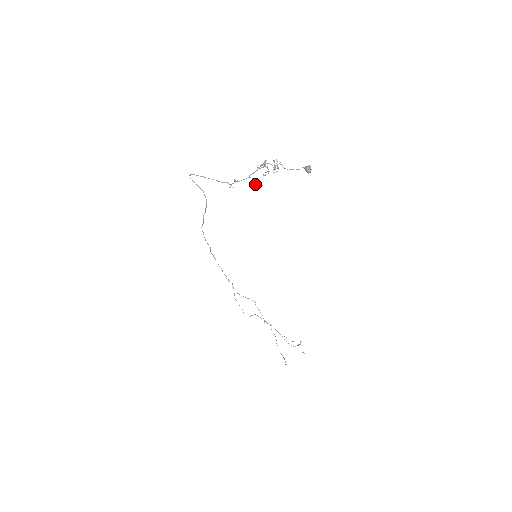
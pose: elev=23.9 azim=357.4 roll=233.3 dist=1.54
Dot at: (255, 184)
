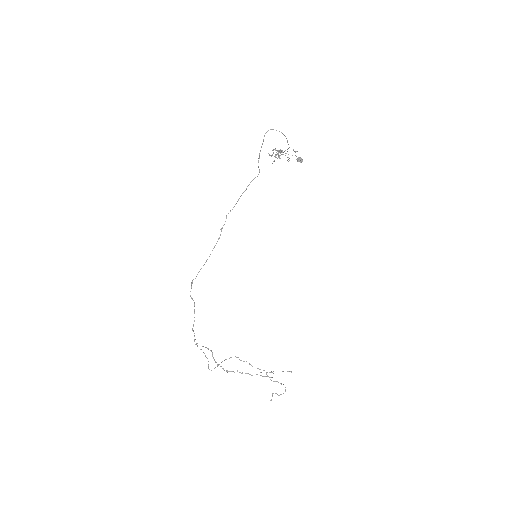
Dot at: occluded
